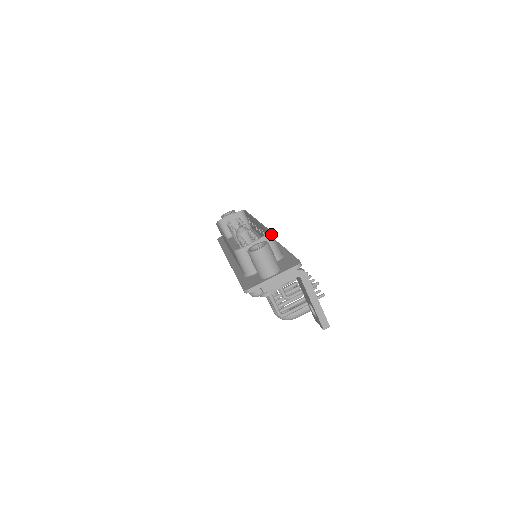
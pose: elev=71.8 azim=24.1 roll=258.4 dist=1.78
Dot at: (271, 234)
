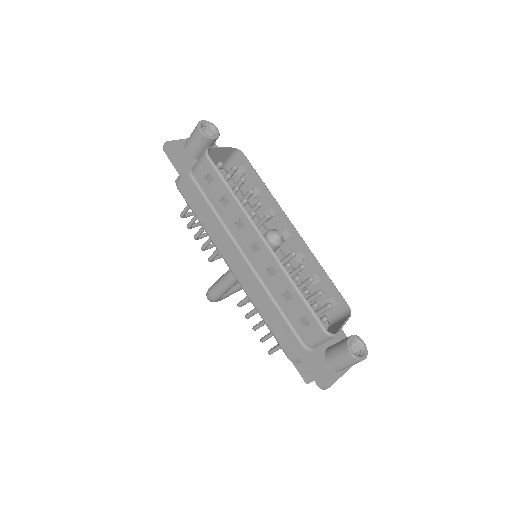
Dot at: (350, 312)
